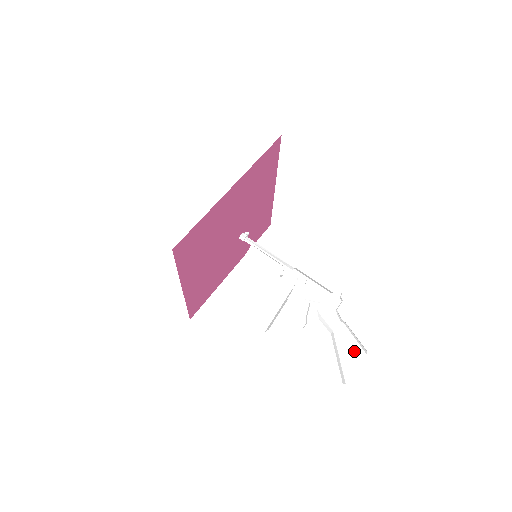
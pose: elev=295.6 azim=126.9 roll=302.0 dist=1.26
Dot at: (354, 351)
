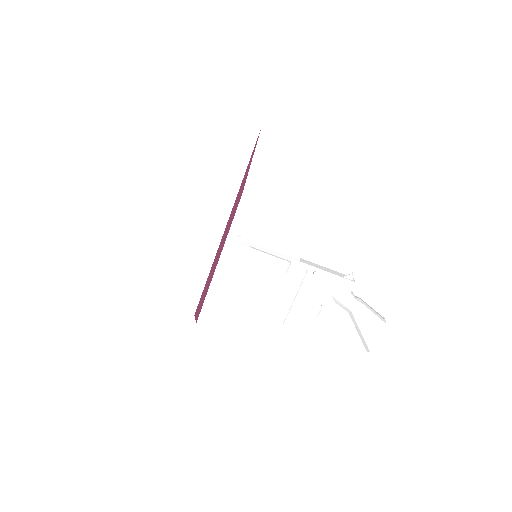
Dot at: (374, 324)
